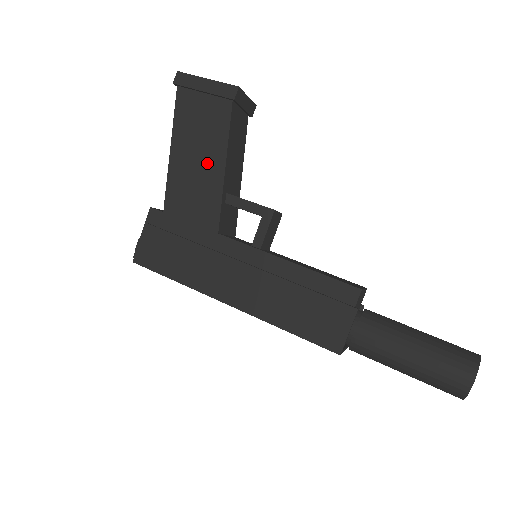
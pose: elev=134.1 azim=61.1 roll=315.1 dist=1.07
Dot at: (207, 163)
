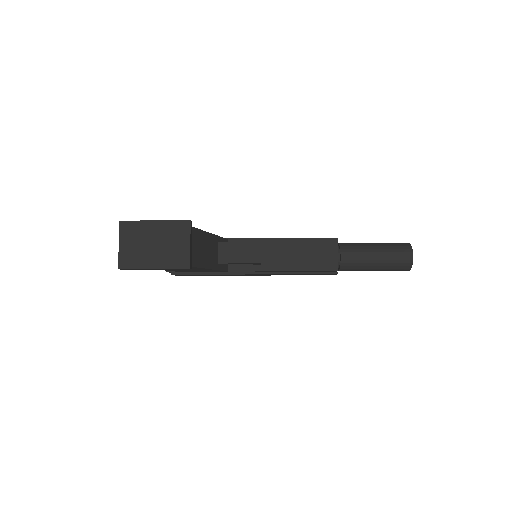
Dot at: occluded
